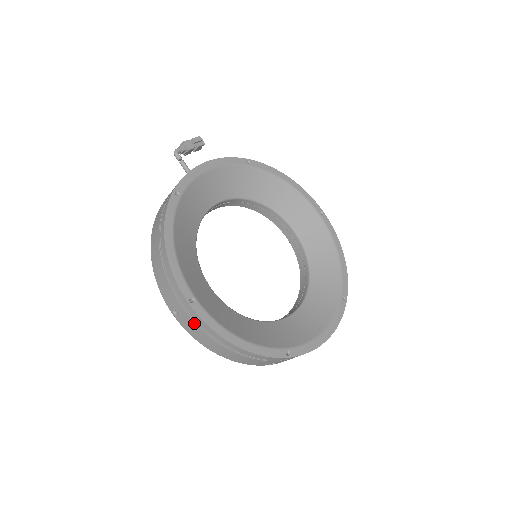
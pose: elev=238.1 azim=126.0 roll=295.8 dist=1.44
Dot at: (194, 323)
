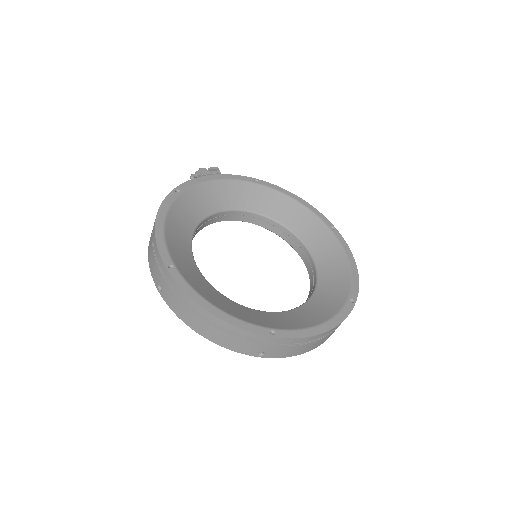
Dot at: (173, 293)
